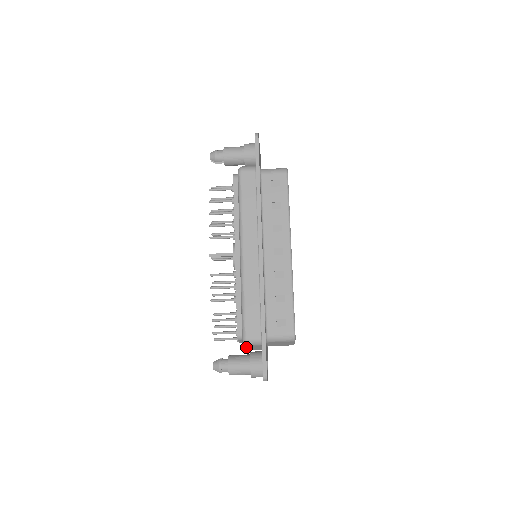
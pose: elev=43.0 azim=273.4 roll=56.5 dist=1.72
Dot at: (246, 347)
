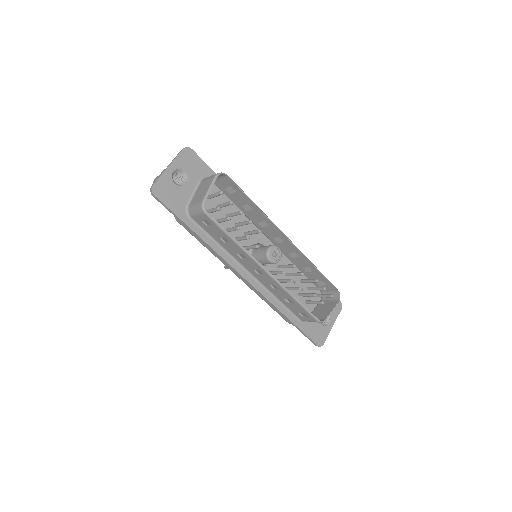
Dot at: occluded
